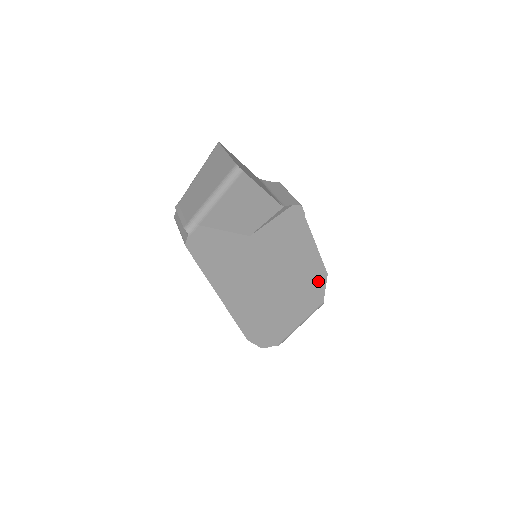
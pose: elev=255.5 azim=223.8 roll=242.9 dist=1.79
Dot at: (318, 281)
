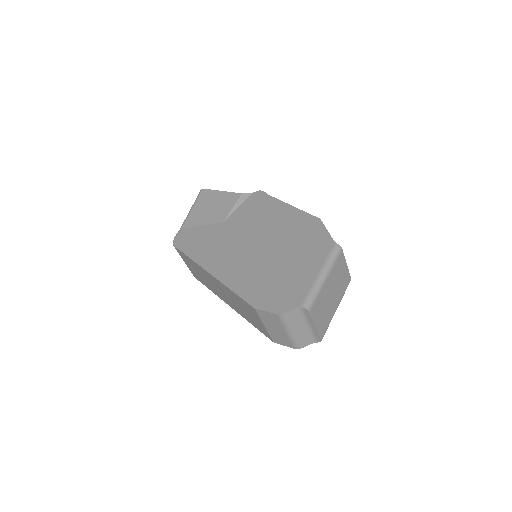
Dot at: (313, 228)
